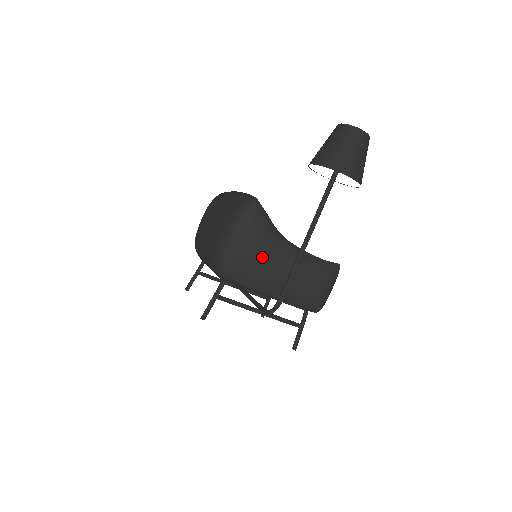
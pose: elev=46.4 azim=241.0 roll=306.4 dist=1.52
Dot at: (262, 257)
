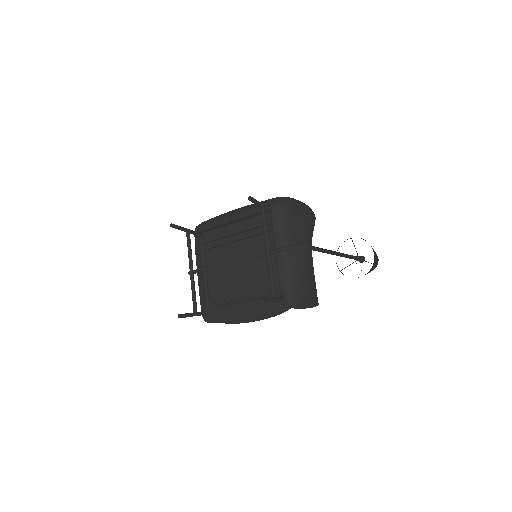
Dot at: (306, 228)
